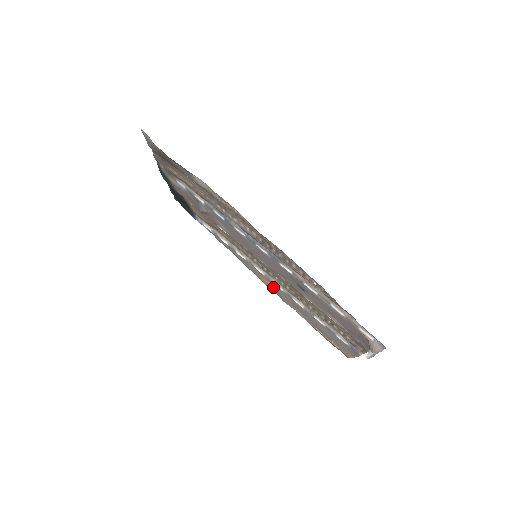
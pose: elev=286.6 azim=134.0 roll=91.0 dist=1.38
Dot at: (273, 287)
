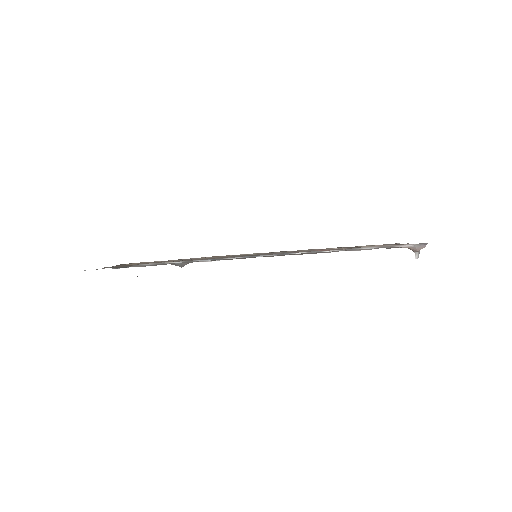
Dot at: occluded
